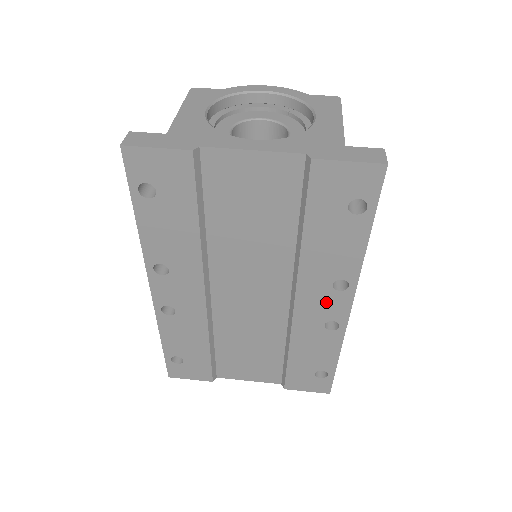
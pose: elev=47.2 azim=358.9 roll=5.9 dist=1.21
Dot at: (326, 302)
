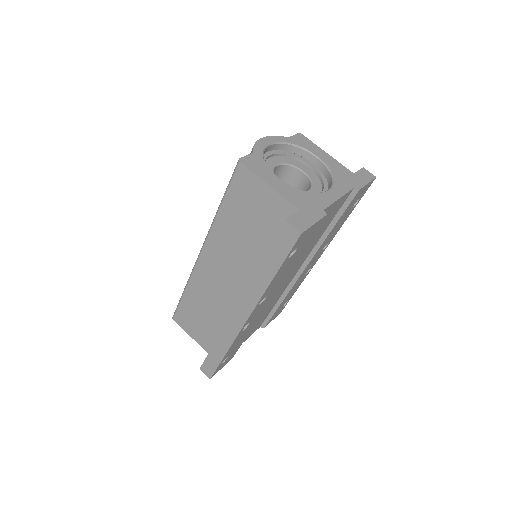
Dot at: occluded
